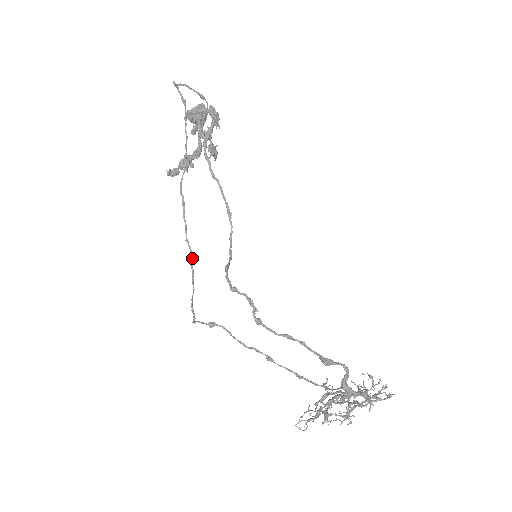
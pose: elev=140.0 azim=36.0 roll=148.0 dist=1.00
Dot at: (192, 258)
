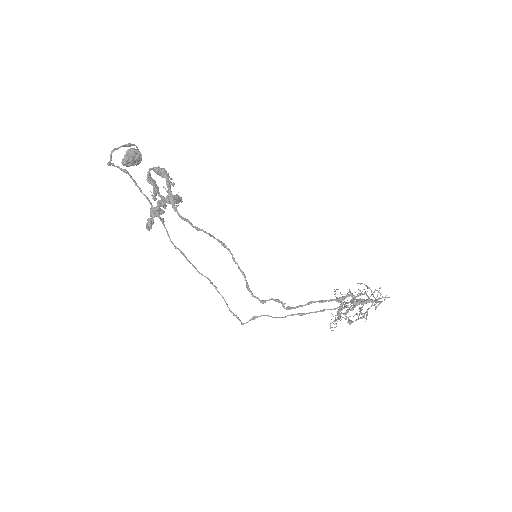
Dot at: (210, 280)
